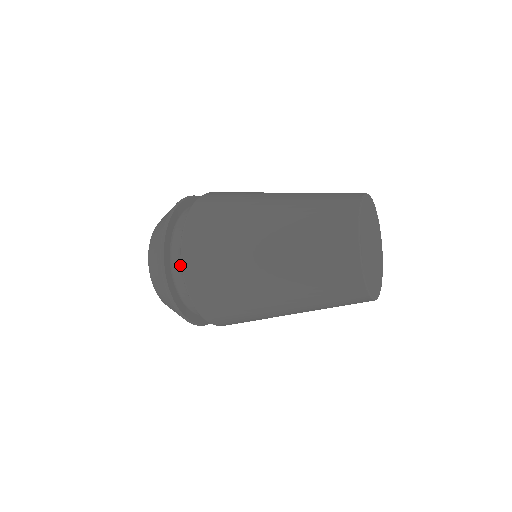
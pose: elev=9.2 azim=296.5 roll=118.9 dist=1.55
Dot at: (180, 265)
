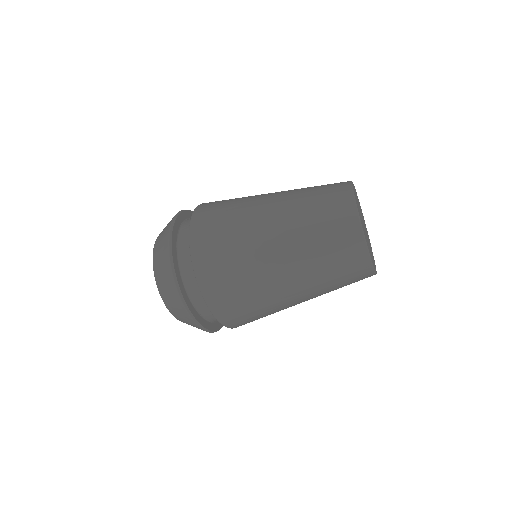
Dot at: occluded
